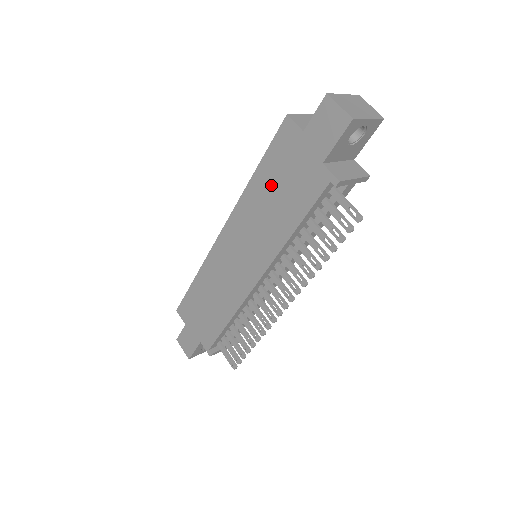
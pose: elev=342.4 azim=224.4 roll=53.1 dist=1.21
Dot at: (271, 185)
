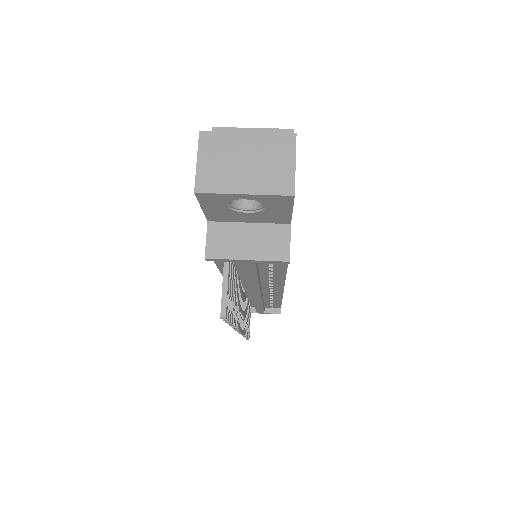
Dot at: occluded
